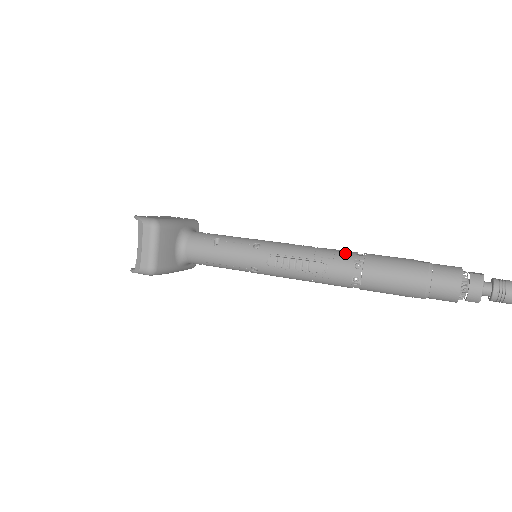
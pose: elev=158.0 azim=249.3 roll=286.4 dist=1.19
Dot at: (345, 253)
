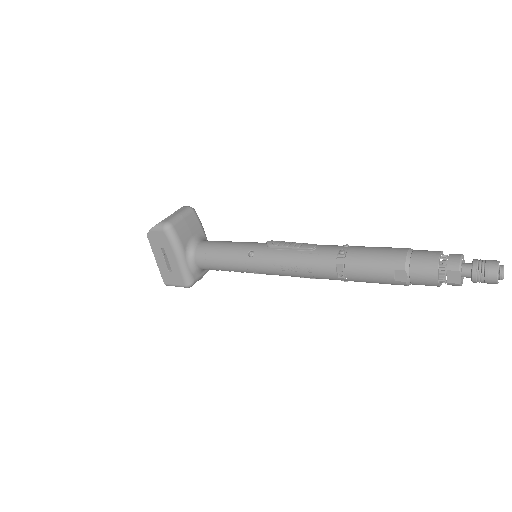
Dot at: occluded
